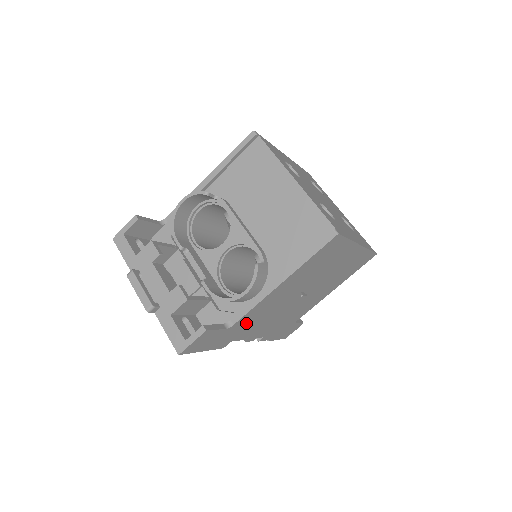
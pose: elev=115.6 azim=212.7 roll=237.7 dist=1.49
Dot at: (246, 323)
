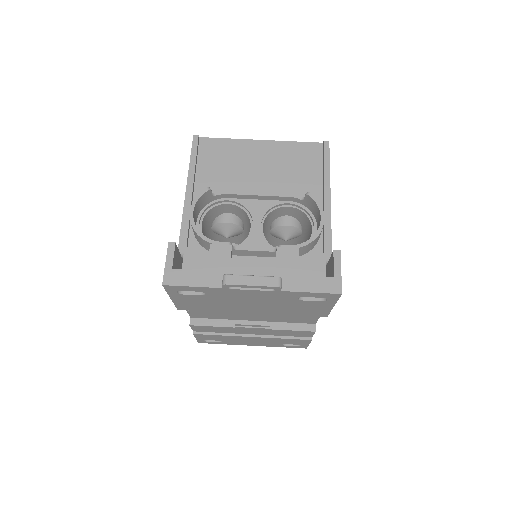
Dot at: occluded
